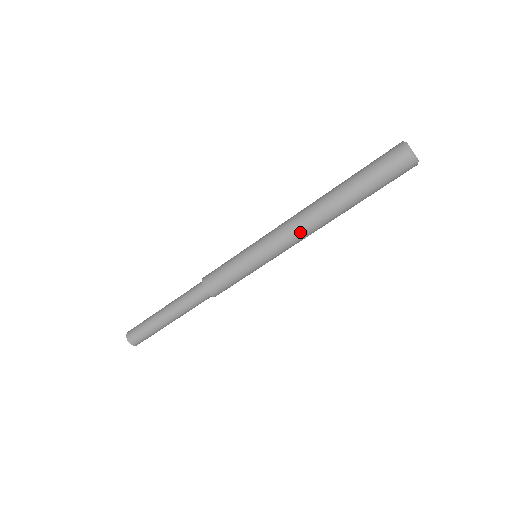
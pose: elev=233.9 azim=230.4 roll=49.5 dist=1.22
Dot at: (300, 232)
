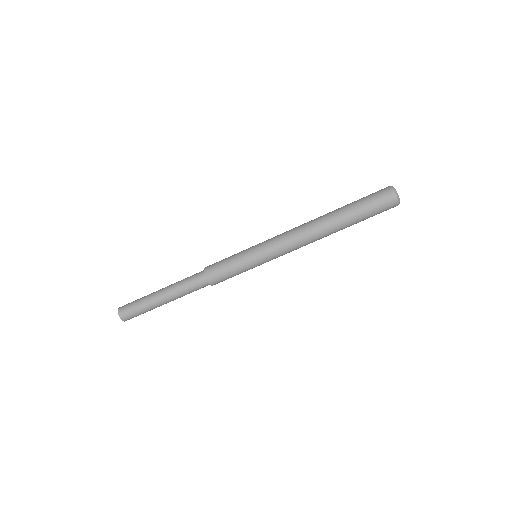
Dot at: (302, 246)
